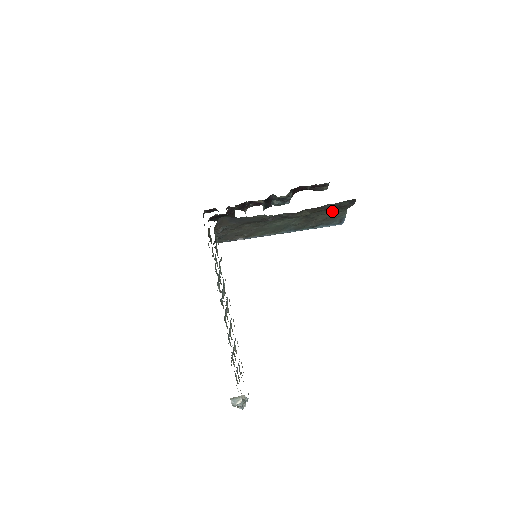
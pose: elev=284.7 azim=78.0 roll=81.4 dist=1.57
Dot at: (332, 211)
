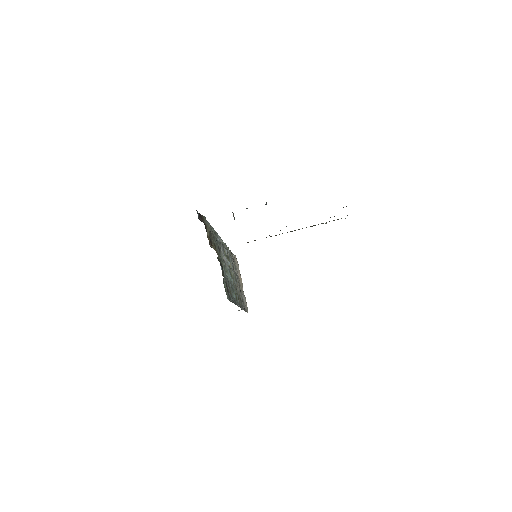
Dot at: occluded
